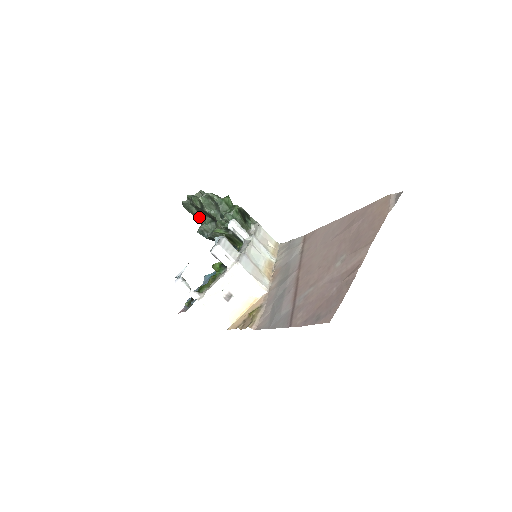
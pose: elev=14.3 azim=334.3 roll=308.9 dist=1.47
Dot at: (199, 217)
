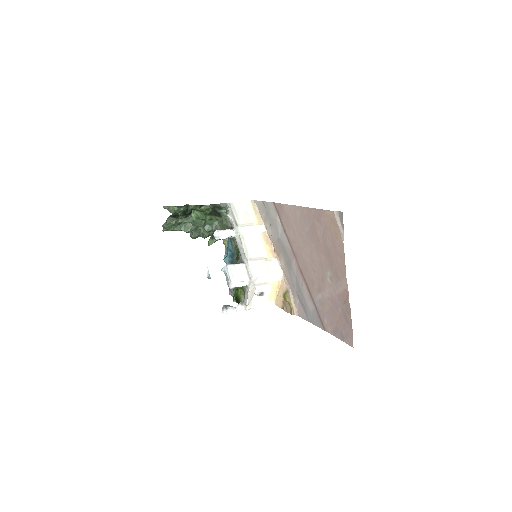
Dot at: occluded
